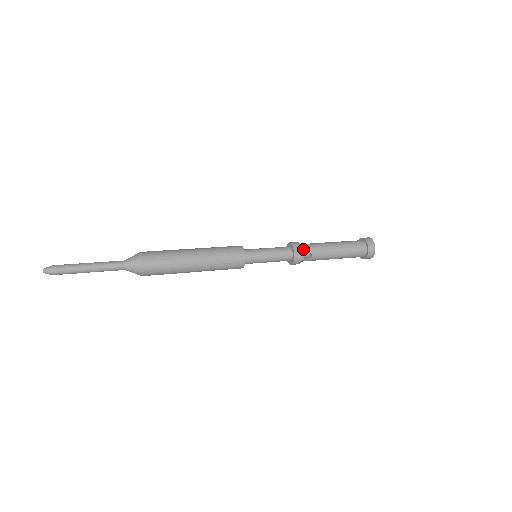
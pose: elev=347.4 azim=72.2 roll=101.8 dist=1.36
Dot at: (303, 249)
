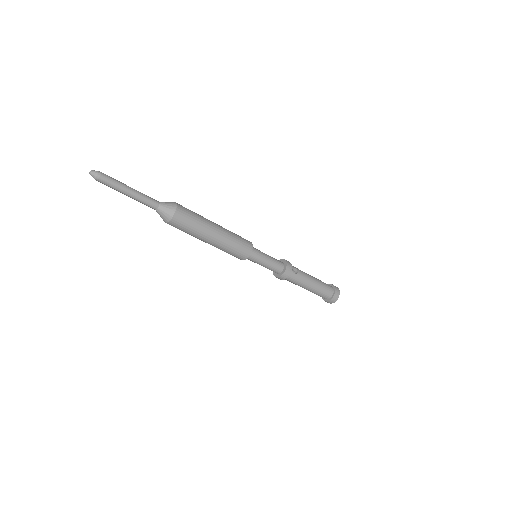
Dot at: occluded
